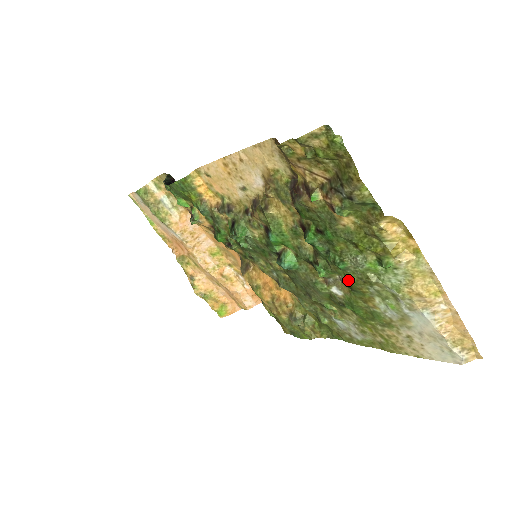
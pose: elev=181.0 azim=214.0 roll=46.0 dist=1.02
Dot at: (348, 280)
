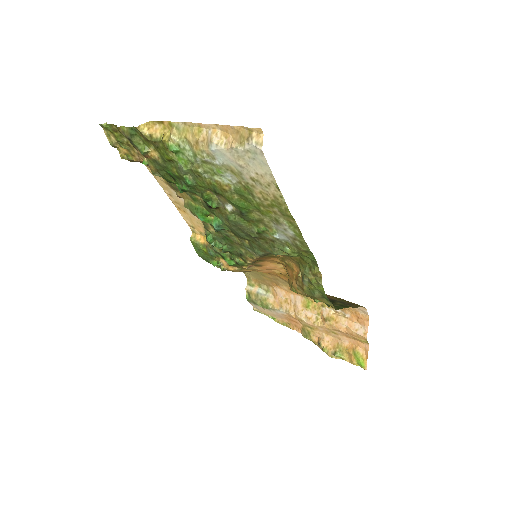
Dot at: (208, 188)
